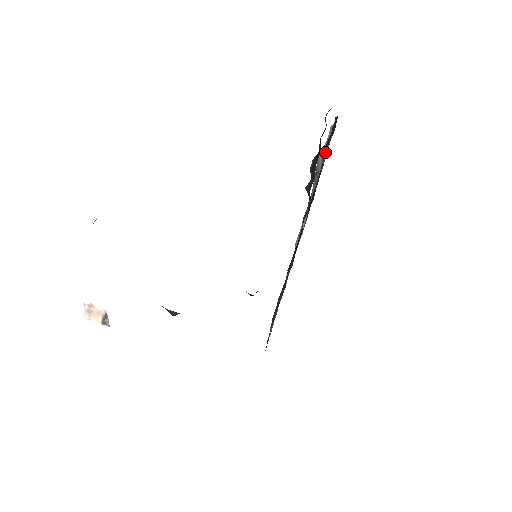
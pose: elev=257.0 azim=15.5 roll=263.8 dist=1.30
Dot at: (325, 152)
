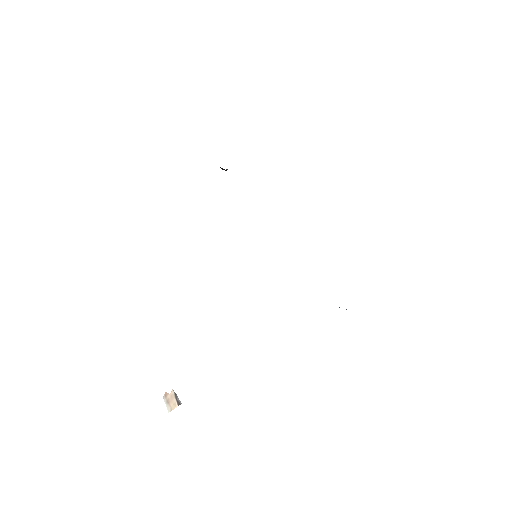
Dot at: occluded
